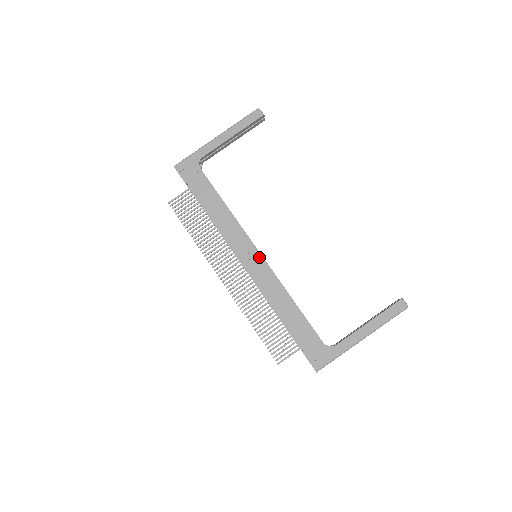
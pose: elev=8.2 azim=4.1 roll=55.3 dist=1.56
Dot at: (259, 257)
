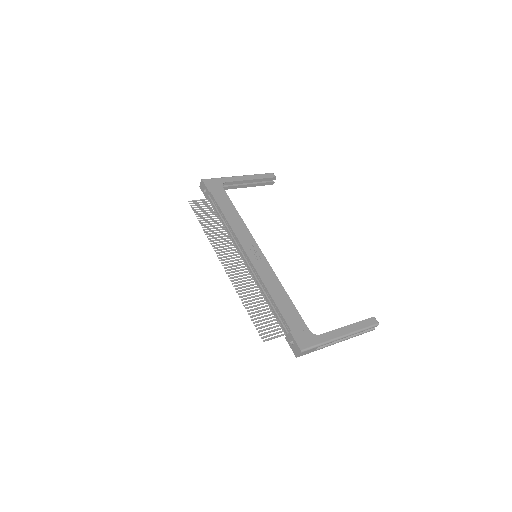
Dot at: (261, 254)
